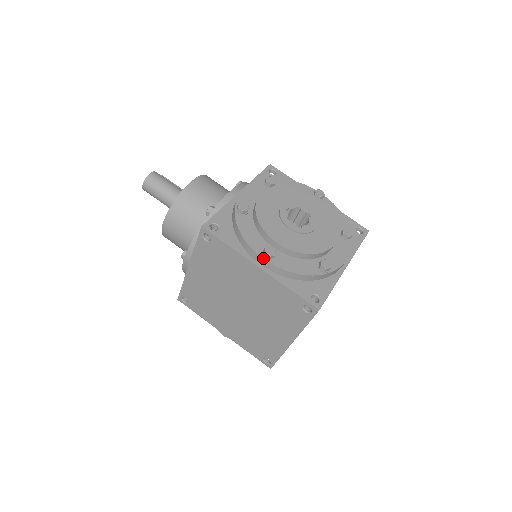
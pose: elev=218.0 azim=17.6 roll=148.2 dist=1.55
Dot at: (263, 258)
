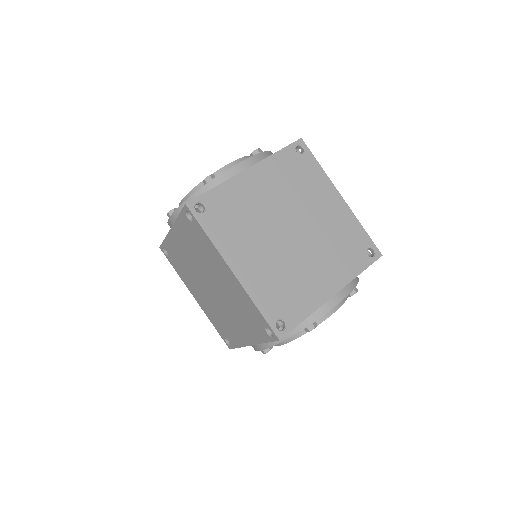
Dot at: (168, 219)
